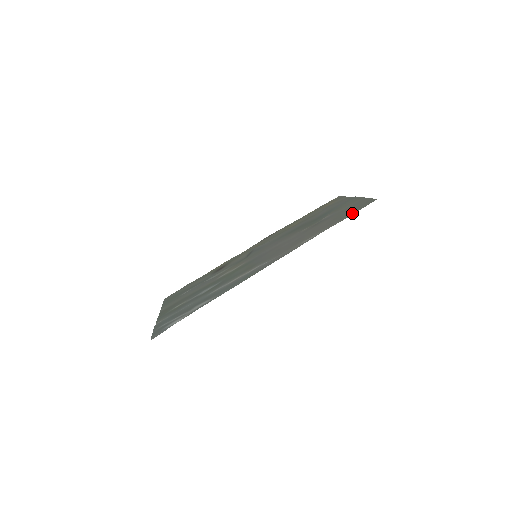
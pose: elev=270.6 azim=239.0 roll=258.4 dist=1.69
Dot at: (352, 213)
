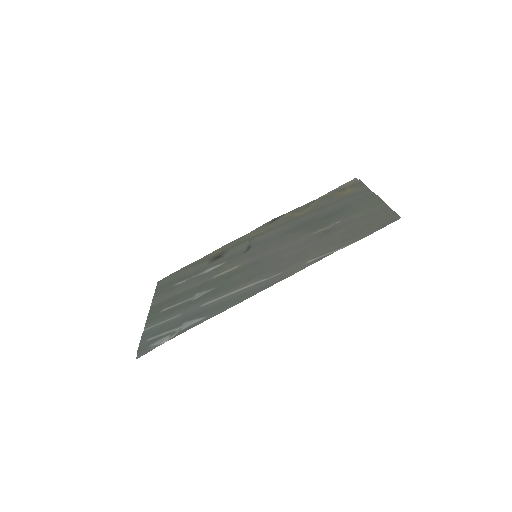
Dot at: (369, 232)
